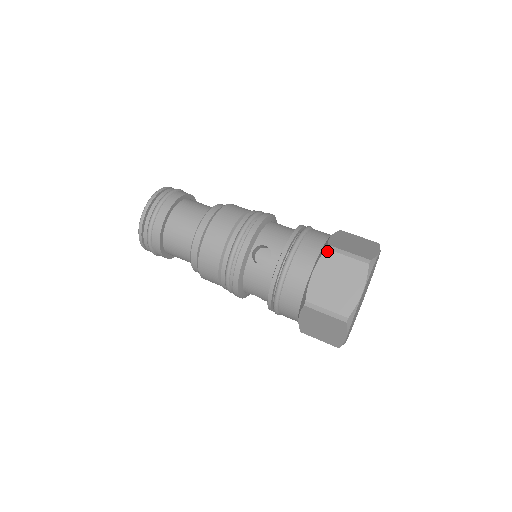
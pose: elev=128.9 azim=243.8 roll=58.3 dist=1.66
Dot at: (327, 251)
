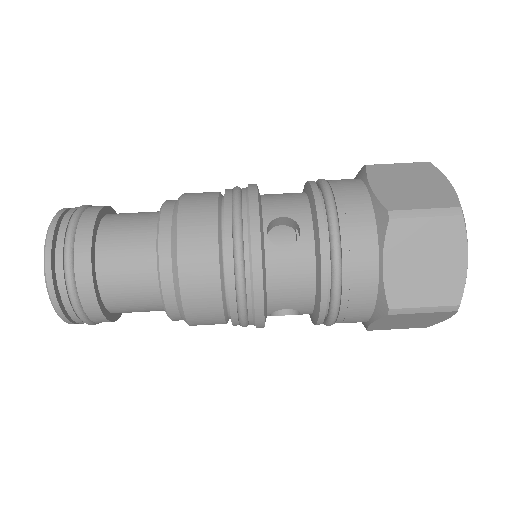
Dot at: (390, 316)
